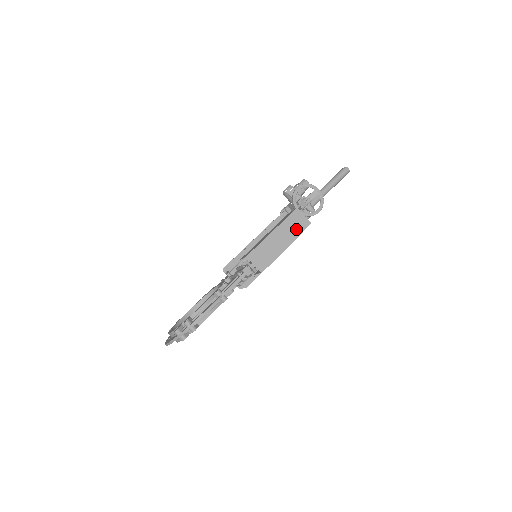
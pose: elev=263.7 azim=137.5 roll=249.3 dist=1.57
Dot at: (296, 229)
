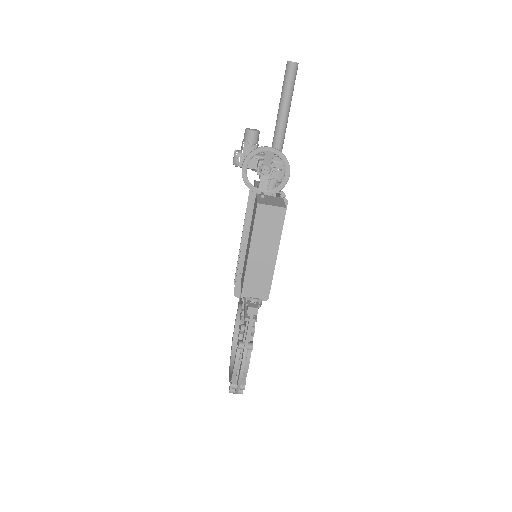
Dot at: (273, 229)
